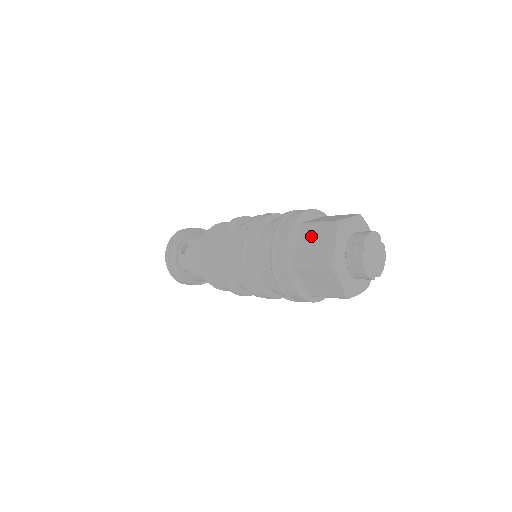
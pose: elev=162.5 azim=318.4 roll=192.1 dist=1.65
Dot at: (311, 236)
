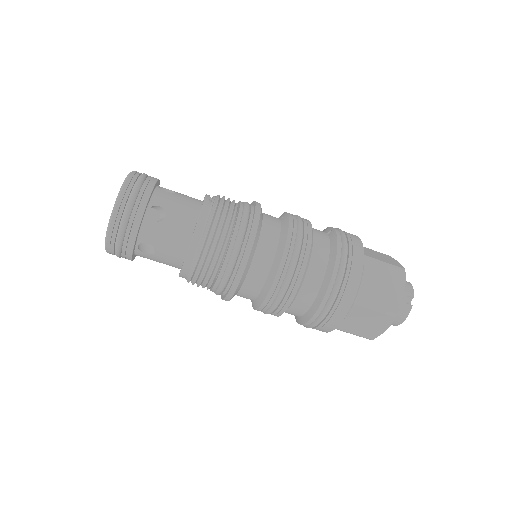
Dot at: (378, 276)
